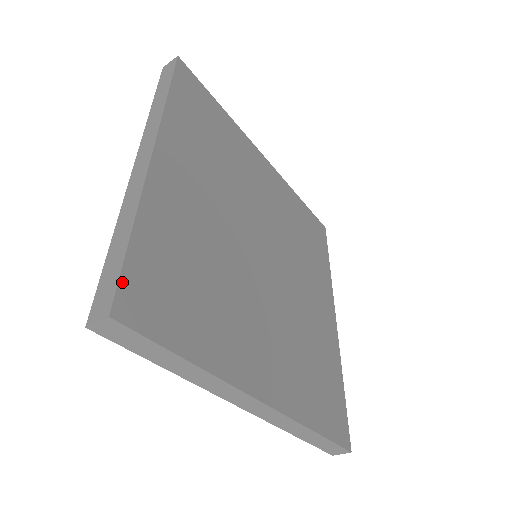
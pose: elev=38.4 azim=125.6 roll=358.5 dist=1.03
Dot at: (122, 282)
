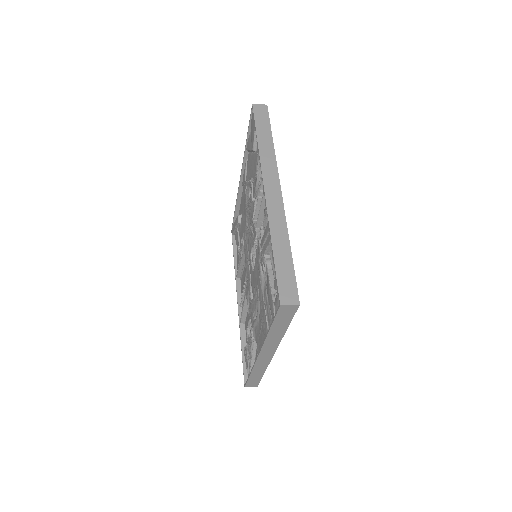
Dot at: (296, 283)
